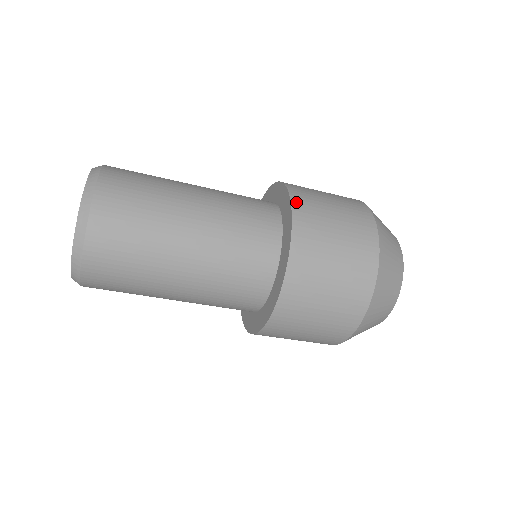
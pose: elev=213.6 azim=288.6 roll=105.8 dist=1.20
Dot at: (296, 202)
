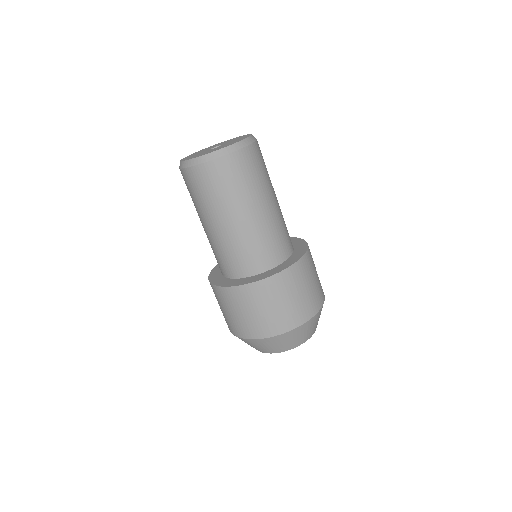
Dot at: occluded
